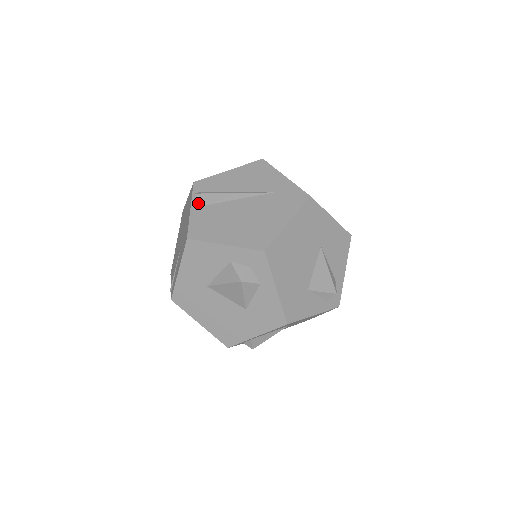
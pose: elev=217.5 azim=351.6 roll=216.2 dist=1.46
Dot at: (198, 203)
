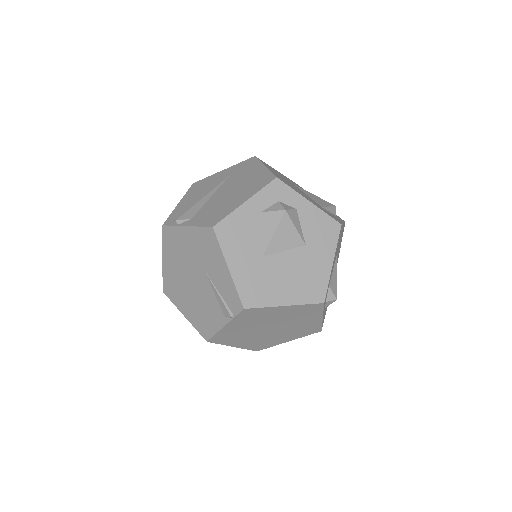
Dot at: (186, 221)
